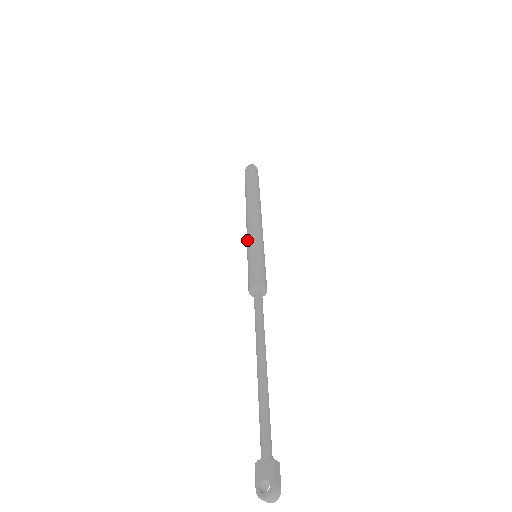
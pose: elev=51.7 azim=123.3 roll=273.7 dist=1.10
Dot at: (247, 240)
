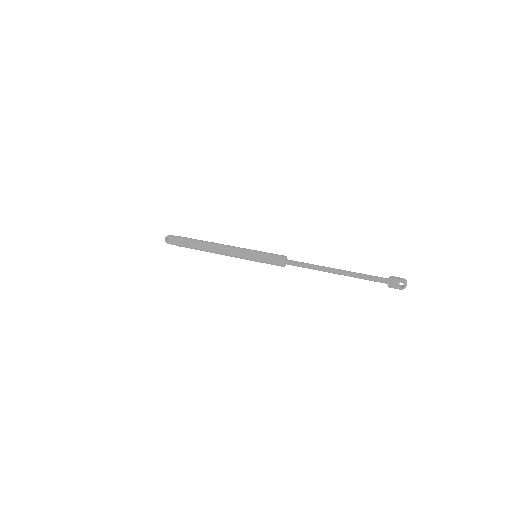
Dot at: (242, 258)
